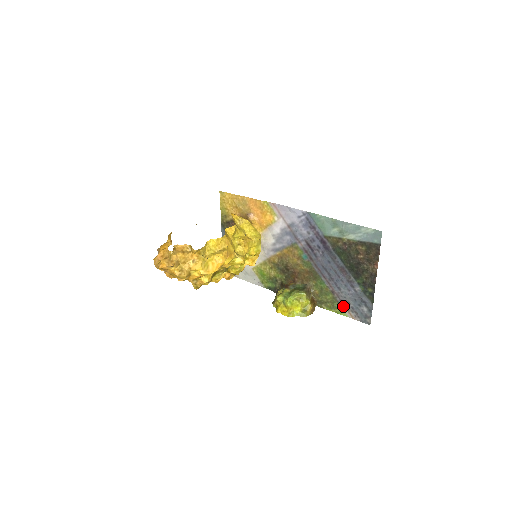
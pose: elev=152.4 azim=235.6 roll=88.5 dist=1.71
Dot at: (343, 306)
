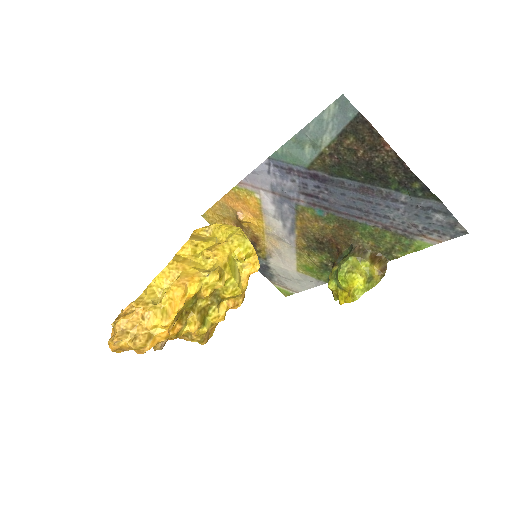
Dot at: (413, 236)
